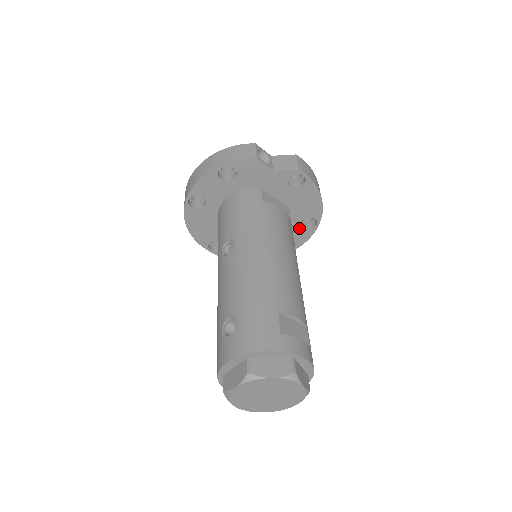
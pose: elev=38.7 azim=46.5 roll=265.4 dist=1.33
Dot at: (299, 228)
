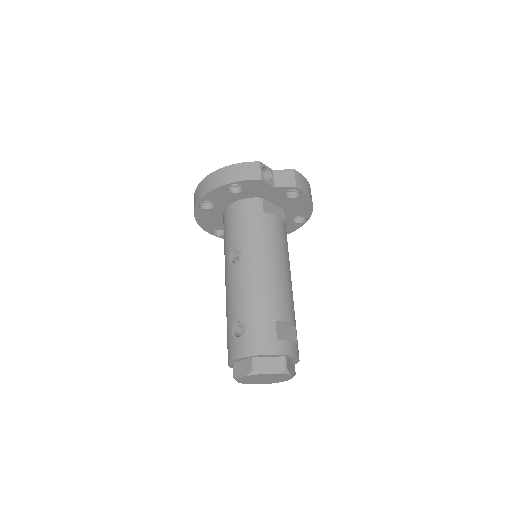
Dot at: (291, 222)
